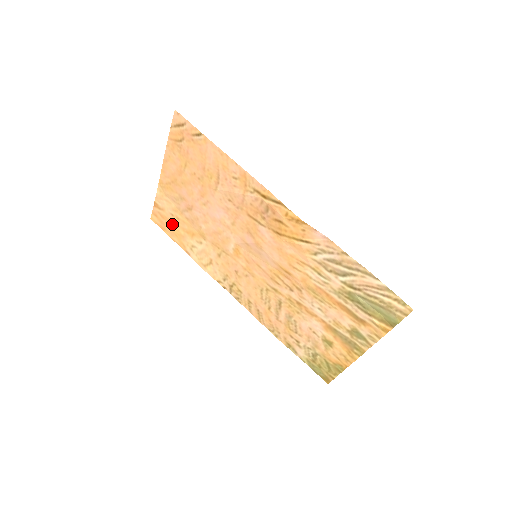
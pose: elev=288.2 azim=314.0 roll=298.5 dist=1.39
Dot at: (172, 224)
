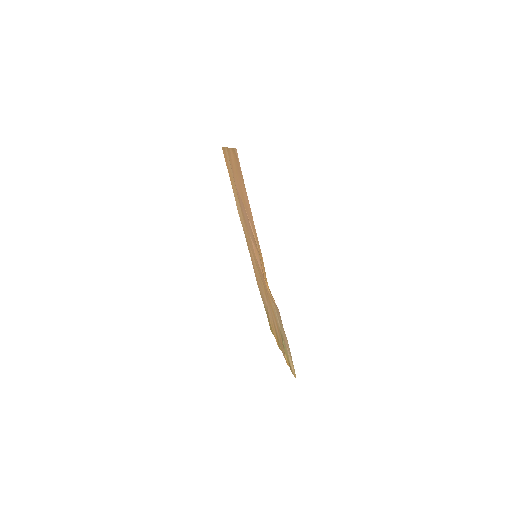
Dot at: occluded
